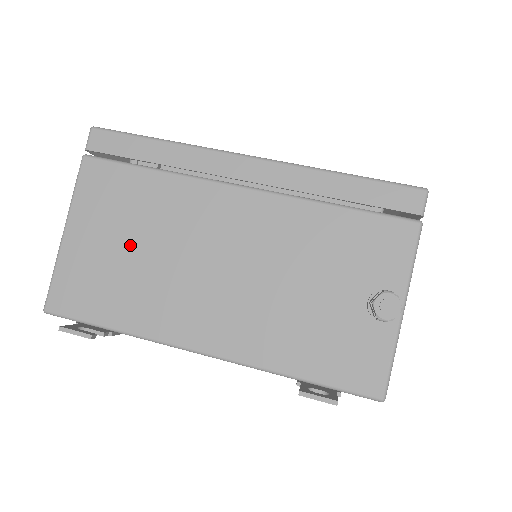
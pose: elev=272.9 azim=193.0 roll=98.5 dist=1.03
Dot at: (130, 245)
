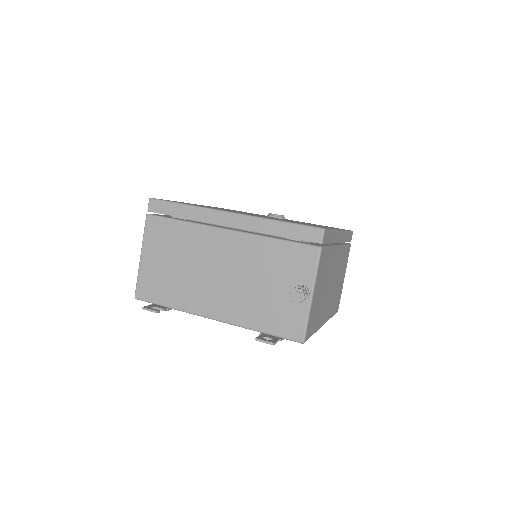
Dot at: (174, 263)
